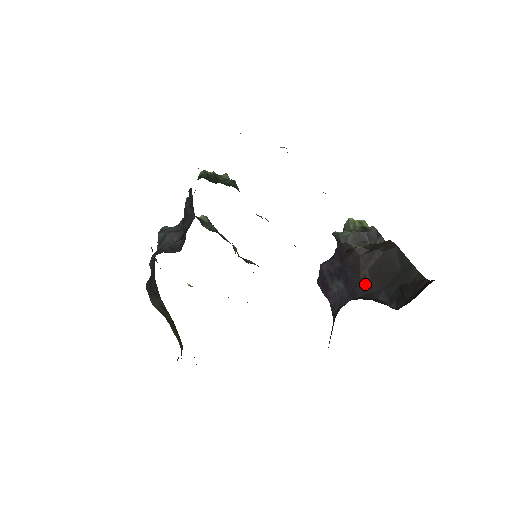
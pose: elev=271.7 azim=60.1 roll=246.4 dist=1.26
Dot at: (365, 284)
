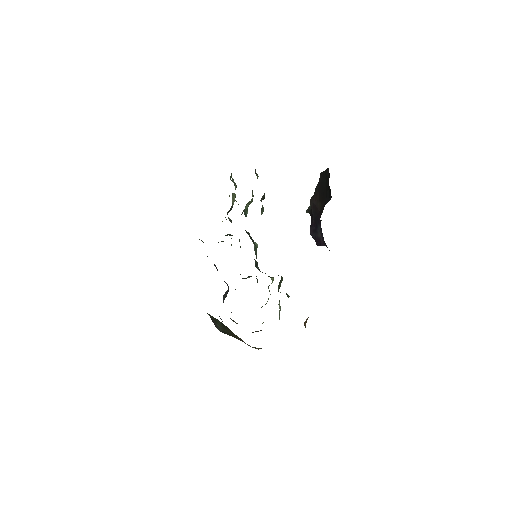
Dot at: (321, 210)
